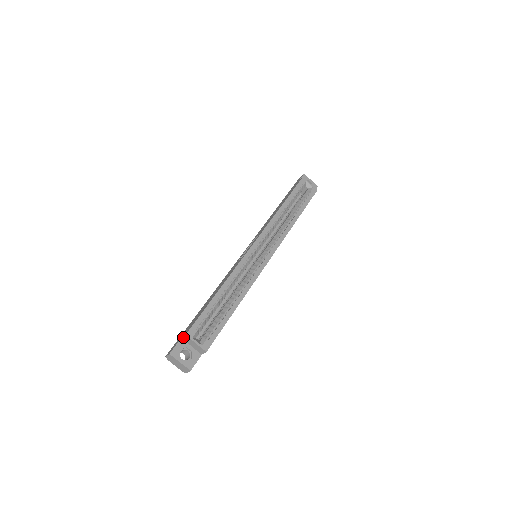
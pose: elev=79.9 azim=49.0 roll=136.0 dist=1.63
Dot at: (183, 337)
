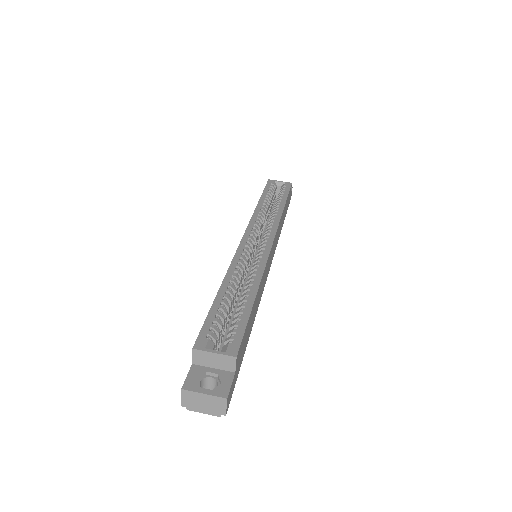
Dot at: (193, 358)
